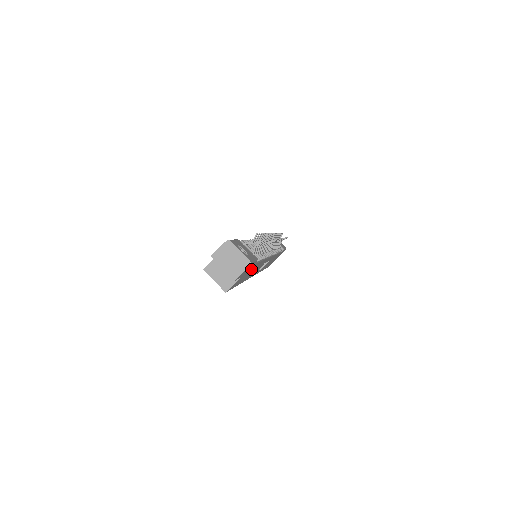
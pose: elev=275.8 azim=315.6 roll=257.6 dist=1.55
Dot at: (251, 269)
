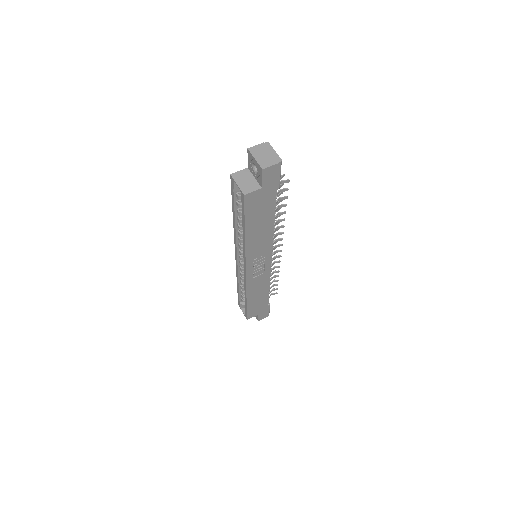
Dot at: (268, 204)
